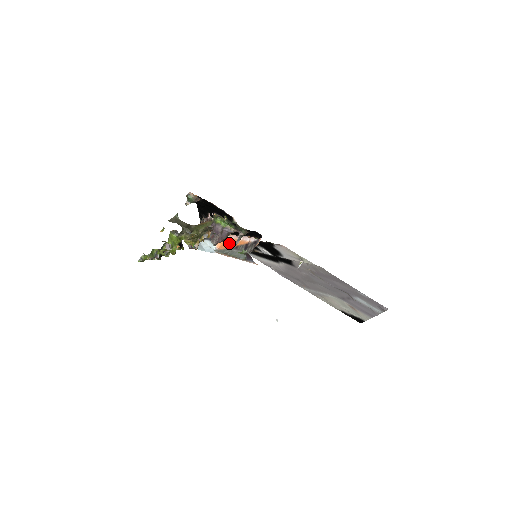
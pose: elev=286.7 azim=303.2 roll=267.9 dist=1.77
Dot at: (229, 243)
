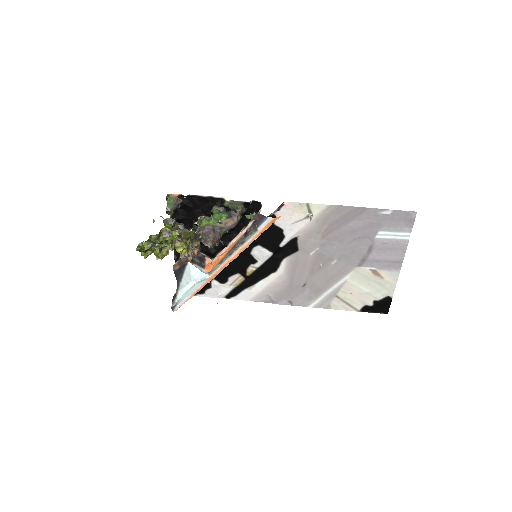
Dot at: (221, 256)
